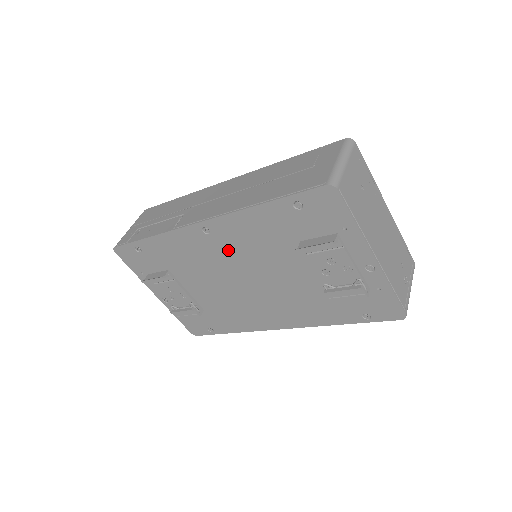
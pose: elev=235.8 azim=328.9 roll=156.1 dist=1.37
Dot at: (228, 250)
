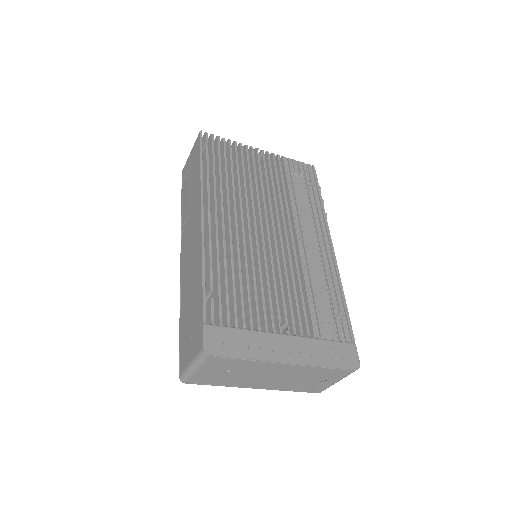
Dot at: occluded
